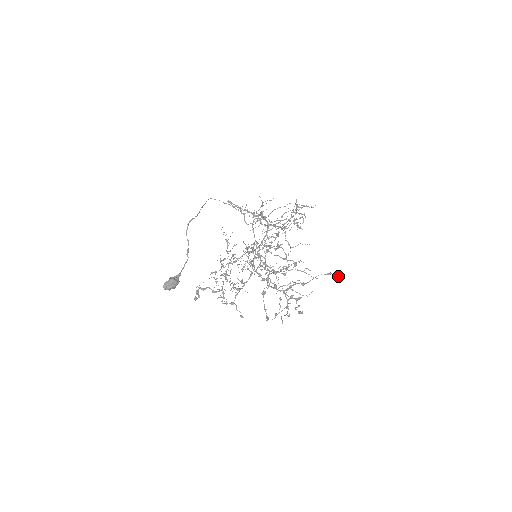
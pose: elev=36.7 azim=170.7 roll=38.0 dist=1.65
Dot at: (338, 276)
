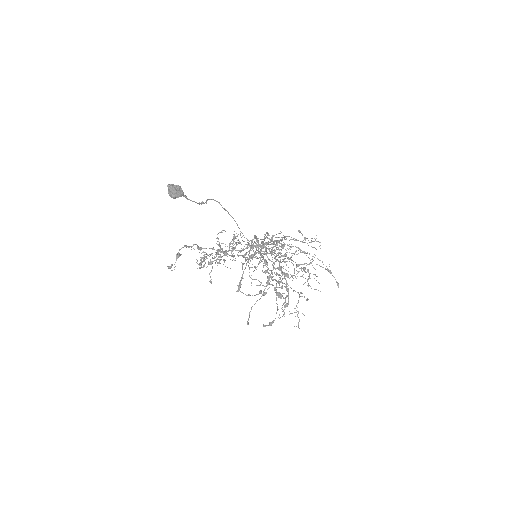
Dot at: (337, 283)
